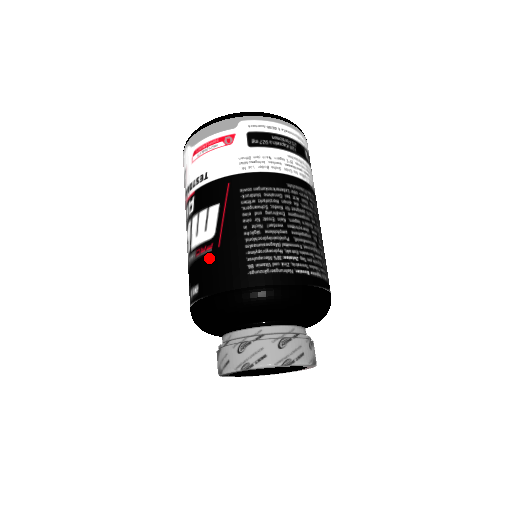
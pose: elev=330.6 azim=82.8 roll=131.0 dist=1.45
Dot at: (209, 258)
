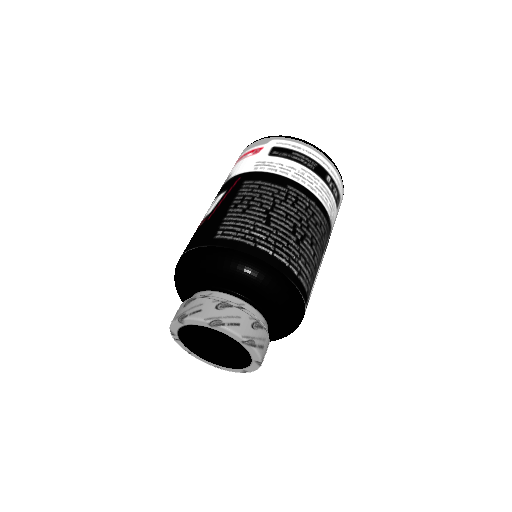
Dot at: (199, 228)
